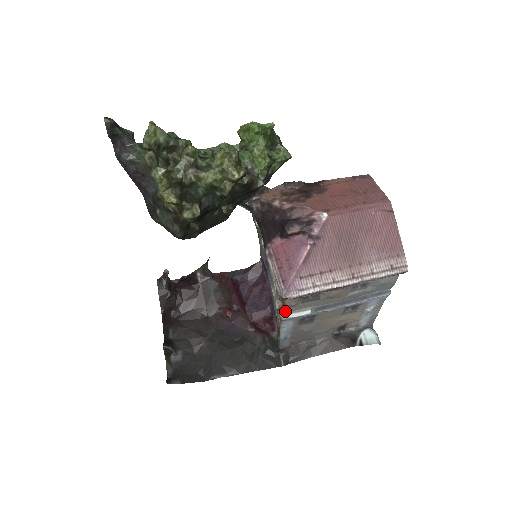
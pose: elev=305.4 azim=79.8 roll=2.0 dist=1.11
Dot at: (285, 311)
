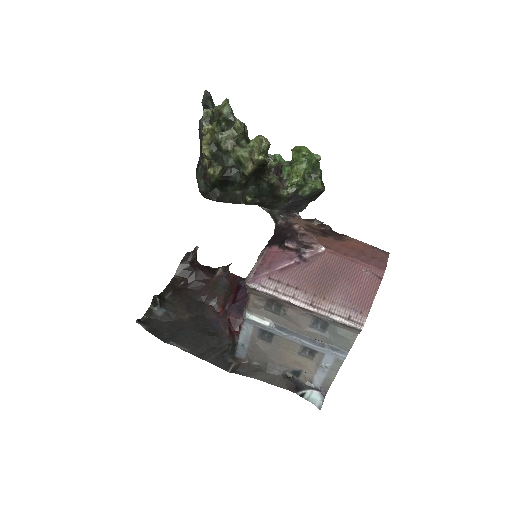
Dot at: (249, 310)
